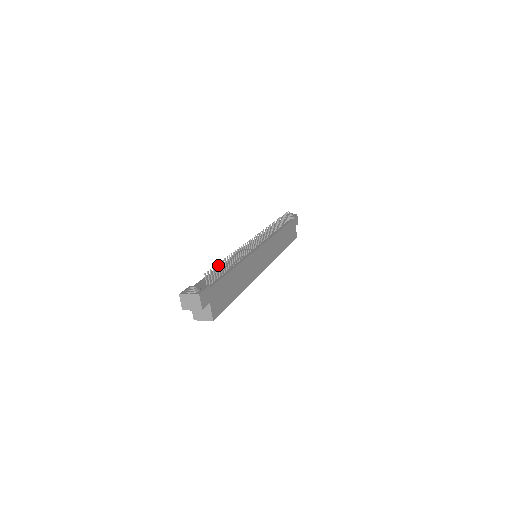
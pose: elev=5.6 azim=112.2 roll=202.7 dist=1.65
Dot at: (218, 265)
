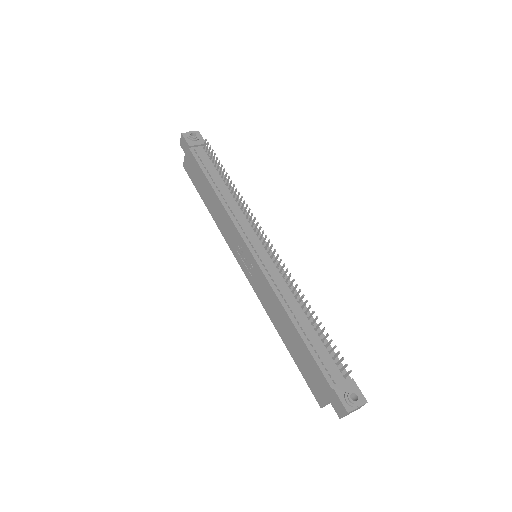
Dot at: occluded
